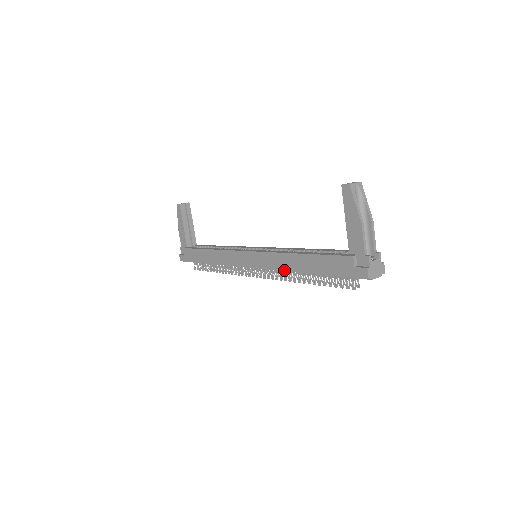
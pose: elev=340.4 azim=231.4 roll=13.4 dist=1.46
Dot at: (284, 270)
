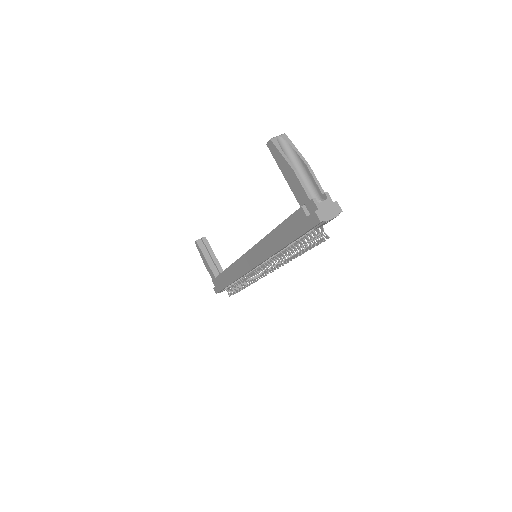
Dot at: (271, 255)
